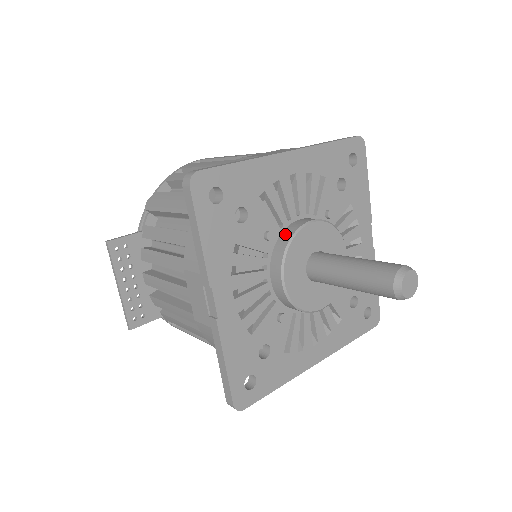
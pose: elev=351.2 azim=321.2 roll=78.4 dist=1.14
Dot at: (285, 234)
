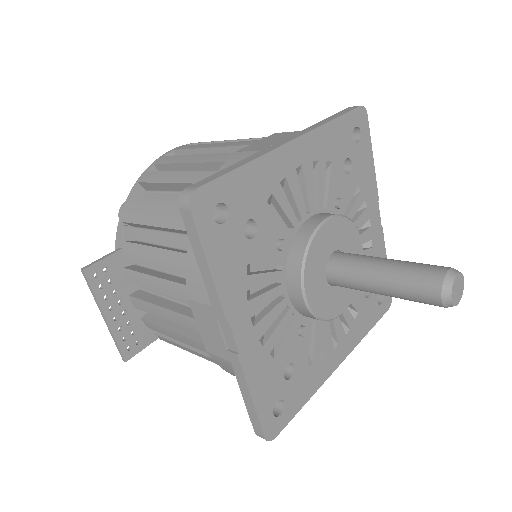
Dot at: (299, 239)
